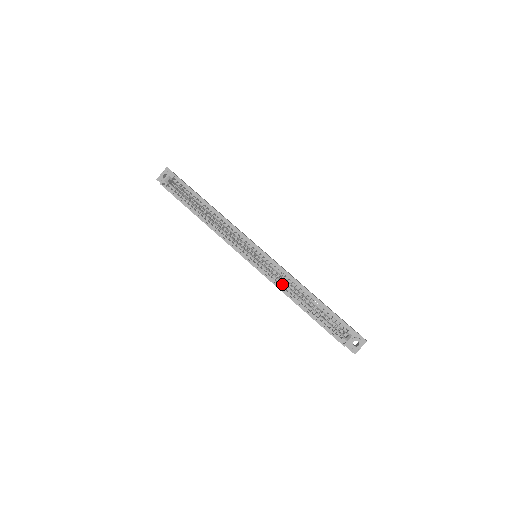
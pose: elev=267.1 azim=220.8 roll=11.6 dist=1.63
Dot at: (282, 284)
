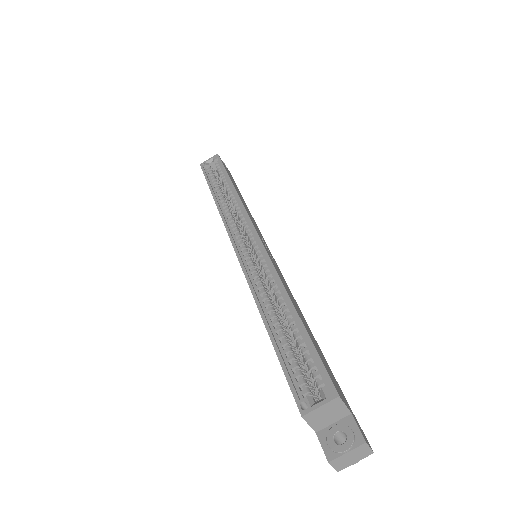
Dot at: (259, 285)
